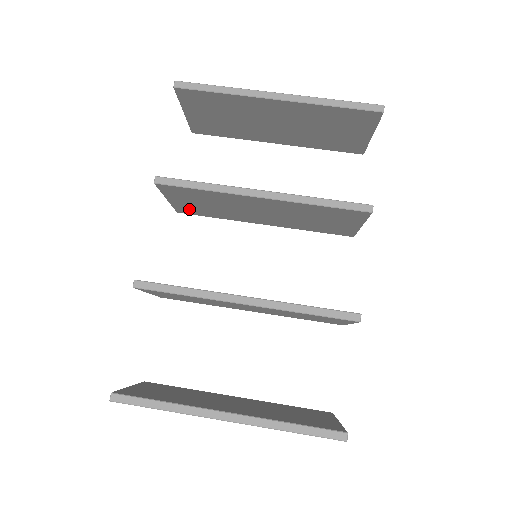
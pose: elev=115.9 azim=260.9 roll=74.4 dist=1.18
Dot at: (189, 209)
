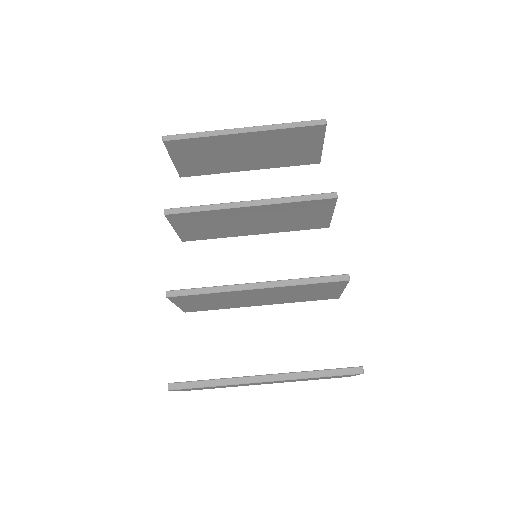
Dot at: (193, 235)
